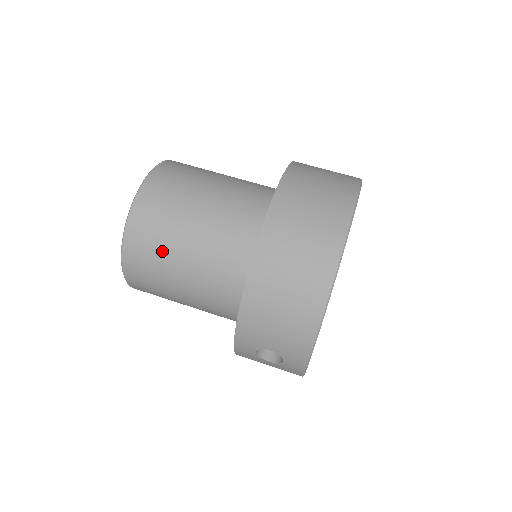
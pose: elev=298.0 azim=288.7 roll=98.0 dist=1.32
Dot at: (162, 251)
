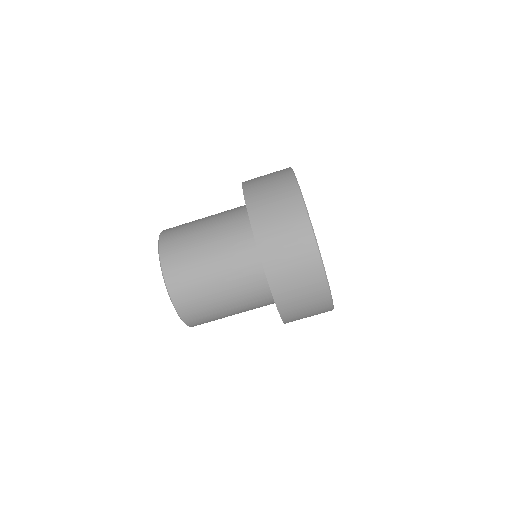
Dot at: (215, 317)
